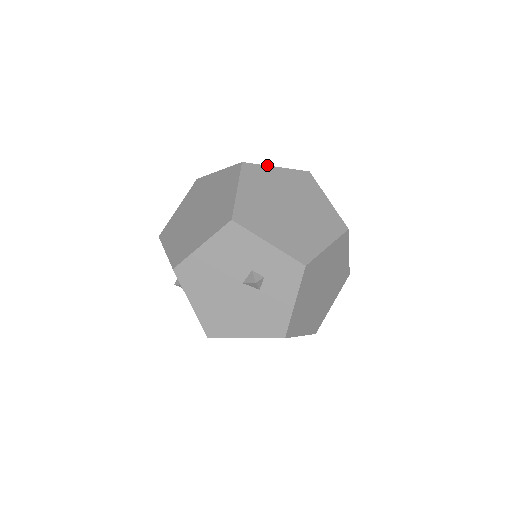
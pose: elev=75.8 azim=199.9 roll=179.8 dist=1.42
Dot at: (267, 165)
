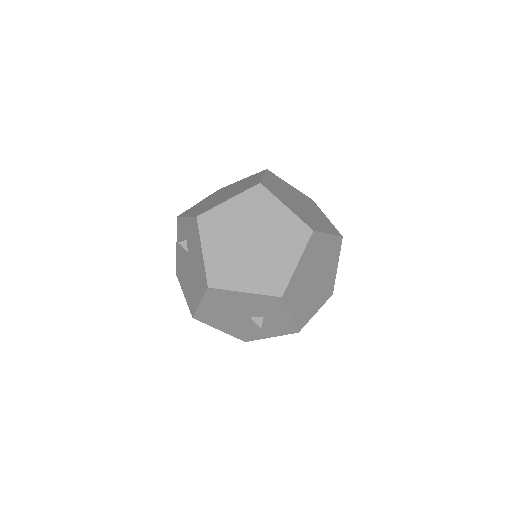
Dot at: (325, 233)
